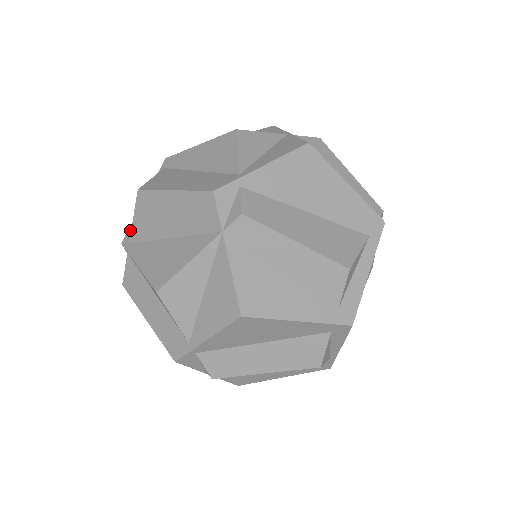
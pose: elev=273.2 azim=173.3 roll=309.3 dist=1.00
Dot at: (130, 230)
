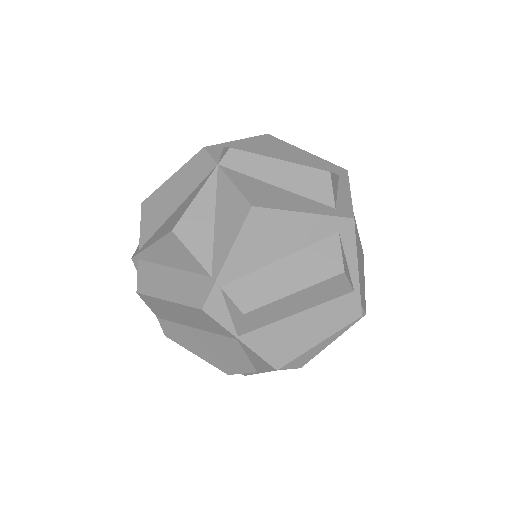
Dot at: (138, 247)
